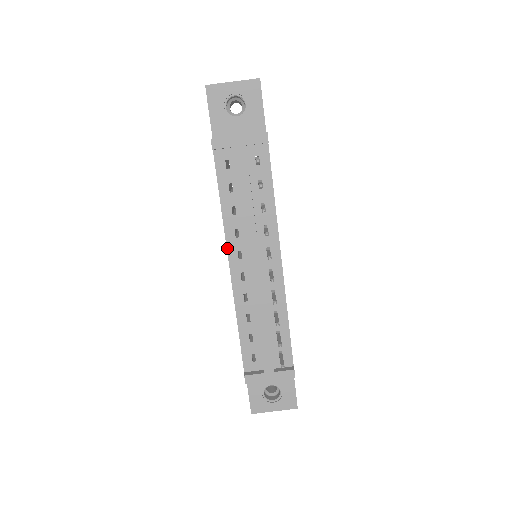
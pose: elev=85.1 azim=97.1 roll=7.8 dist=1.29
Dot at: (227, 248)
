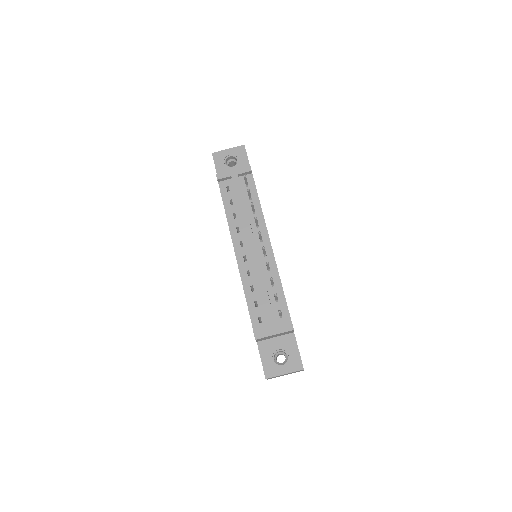
Dot at: (232, 240)
